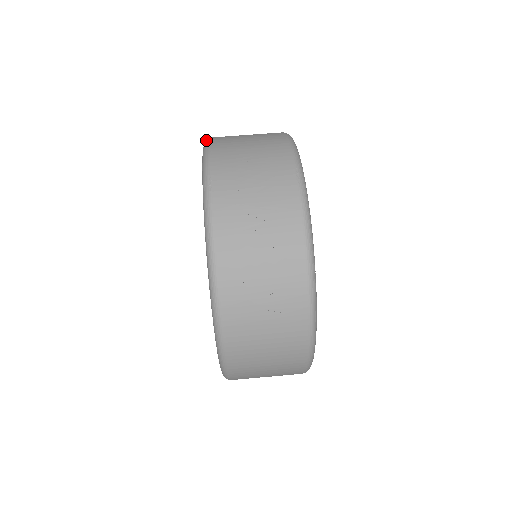
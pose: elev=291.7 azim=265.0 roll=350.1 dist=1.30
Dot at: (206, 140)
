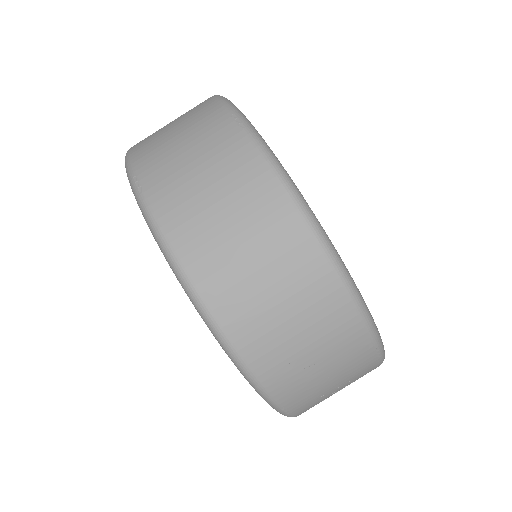
Dot at: (217, 336)
